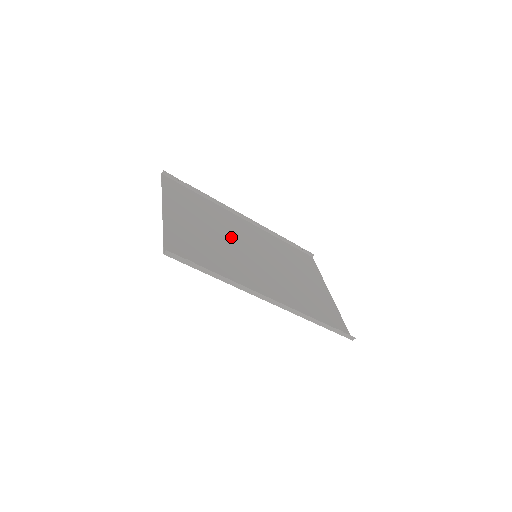
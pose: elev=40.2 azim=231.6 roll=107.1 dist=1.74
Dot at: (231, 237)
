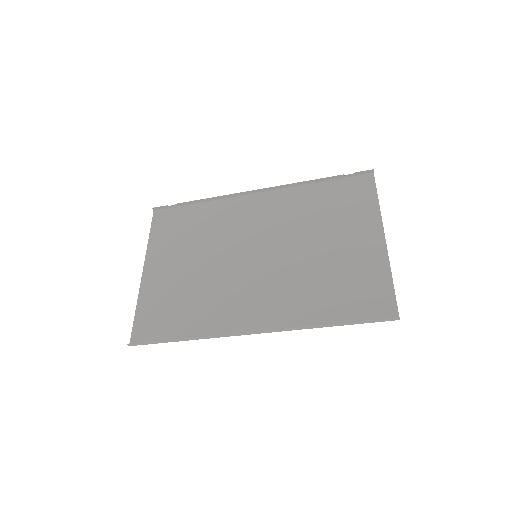
Dot at: (225, 248)
